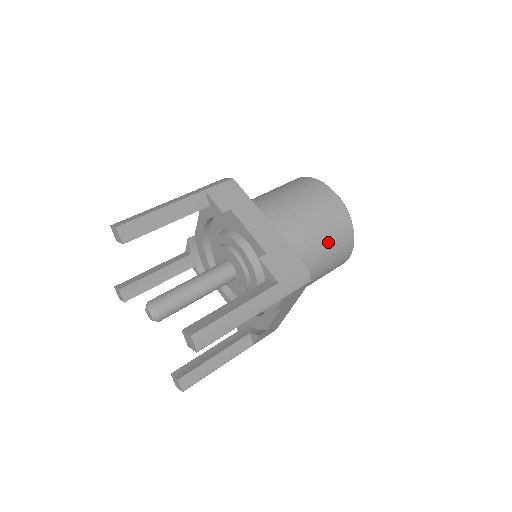
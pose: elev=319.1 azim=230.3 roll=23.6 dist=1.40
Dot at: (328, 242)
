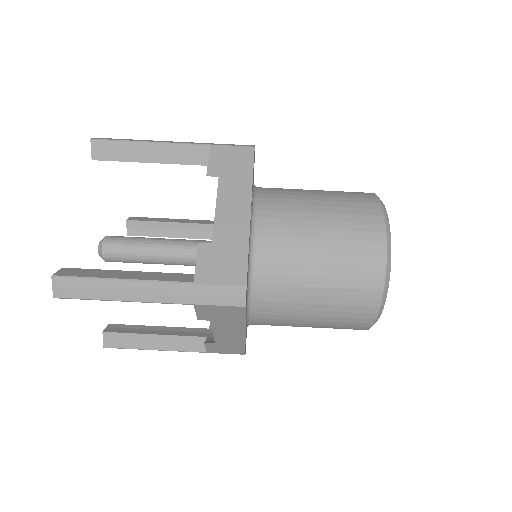
Dot at: occluded
